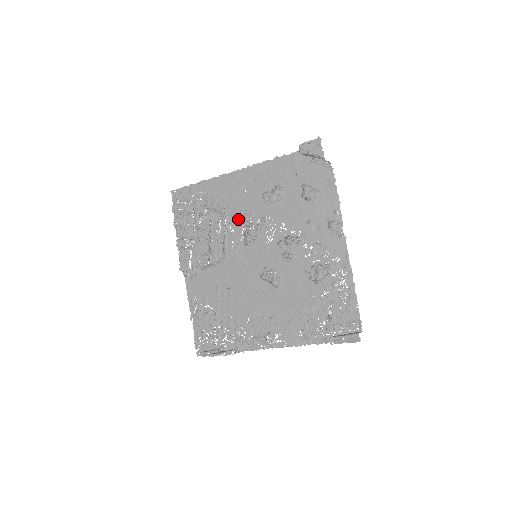
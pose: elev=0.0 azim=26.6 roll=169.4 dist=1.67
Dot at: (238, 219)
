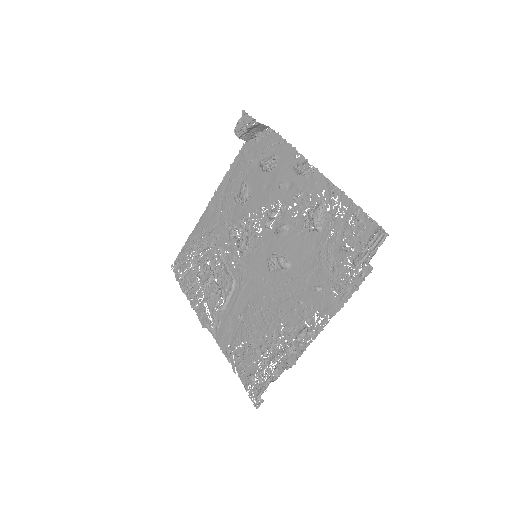
Dot at: (227, 240)
